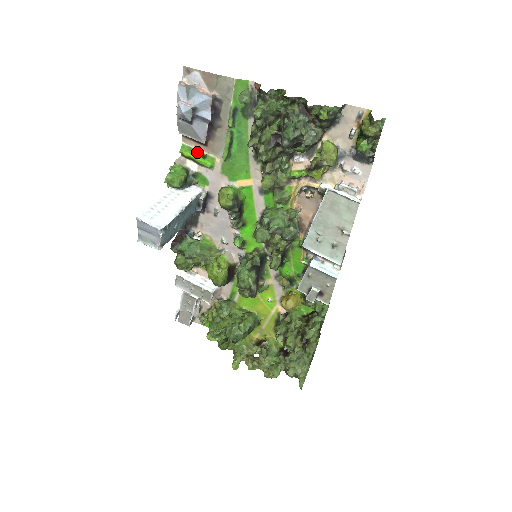
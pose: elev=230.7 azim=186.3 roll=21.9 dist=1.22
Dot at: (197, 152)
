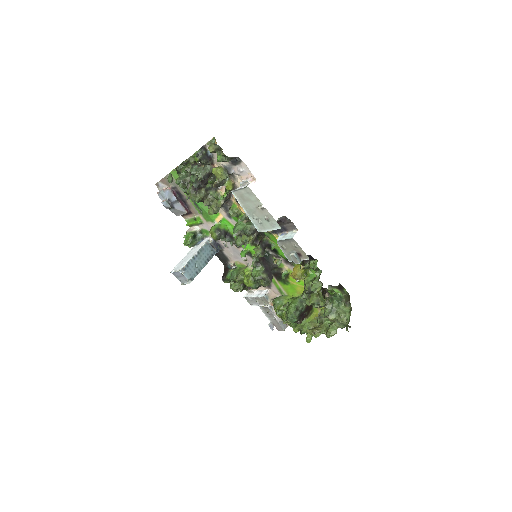
Dot at: (192, 219)
